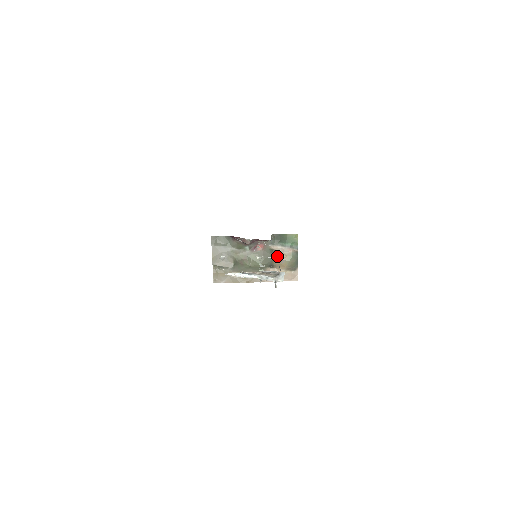
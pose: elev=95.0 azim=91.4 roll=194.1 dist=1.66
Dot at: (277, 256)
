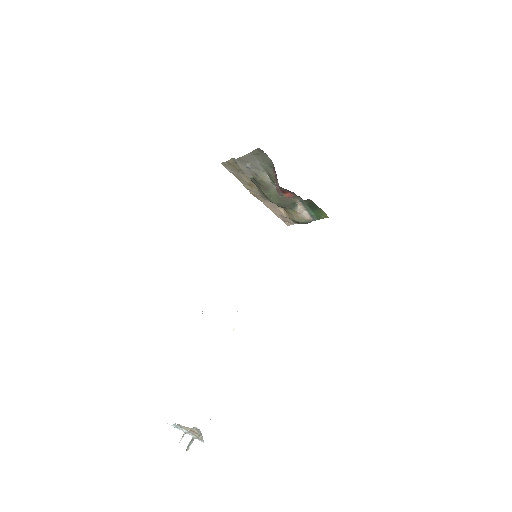
Dot at: (293, 210)
